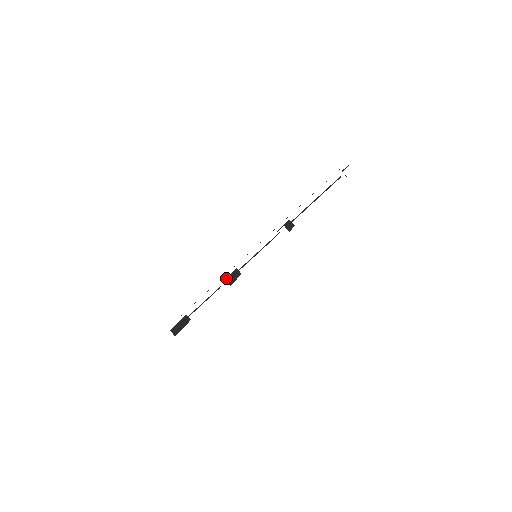
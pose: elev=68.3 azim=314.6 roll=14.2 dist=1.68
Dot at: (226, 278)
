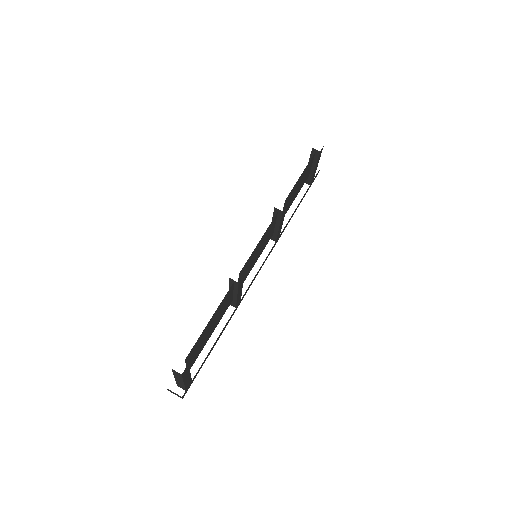
Dot at: occluded
